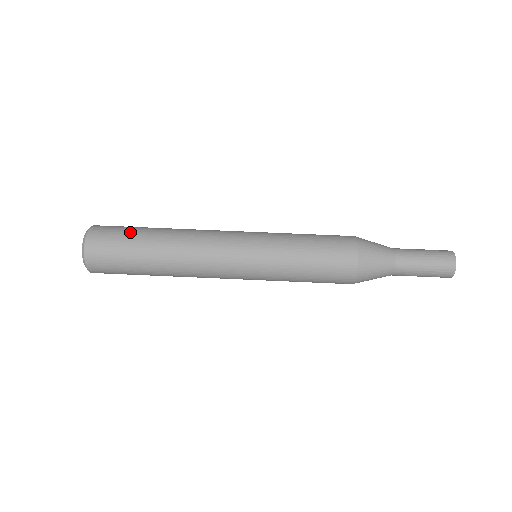
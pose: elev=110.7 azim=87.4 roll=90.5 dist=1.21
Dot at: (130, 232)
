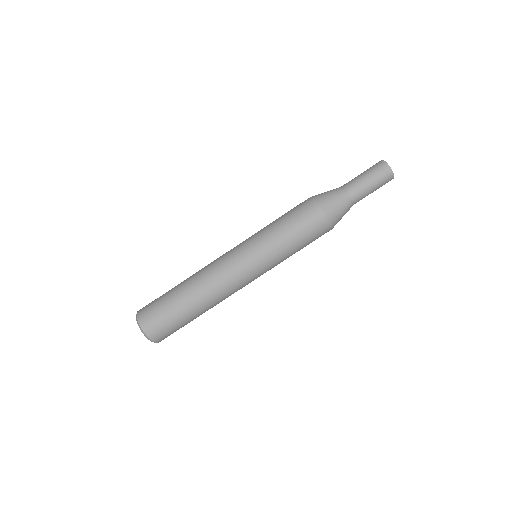
Dot at: (163, 297)
